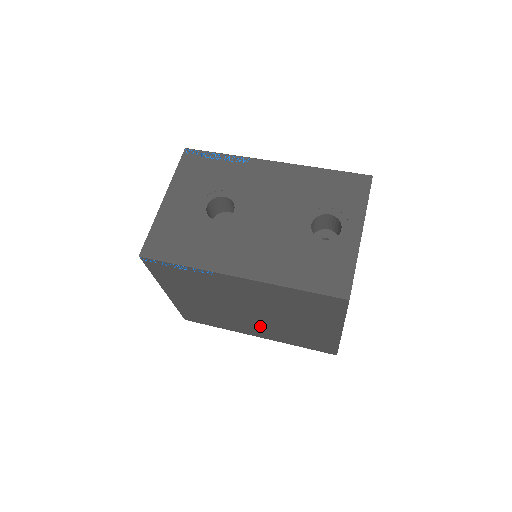
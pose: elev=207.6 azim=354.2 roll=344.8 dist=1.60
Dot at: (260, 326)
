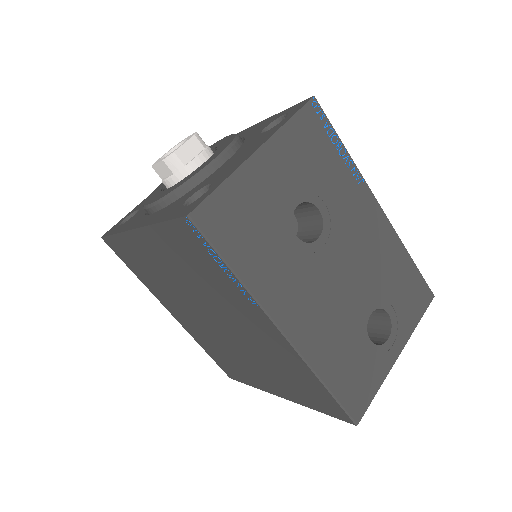
Dot at: (197, 322)
